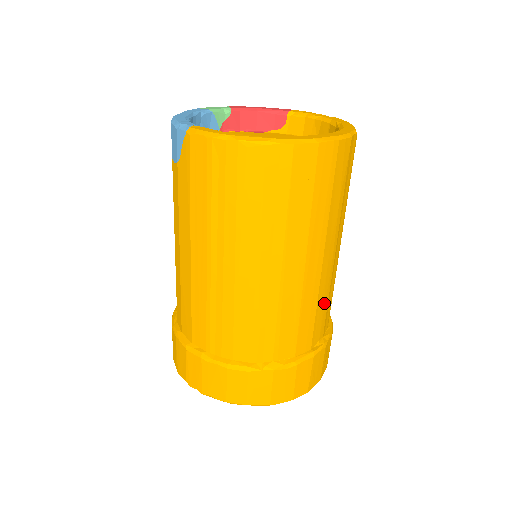
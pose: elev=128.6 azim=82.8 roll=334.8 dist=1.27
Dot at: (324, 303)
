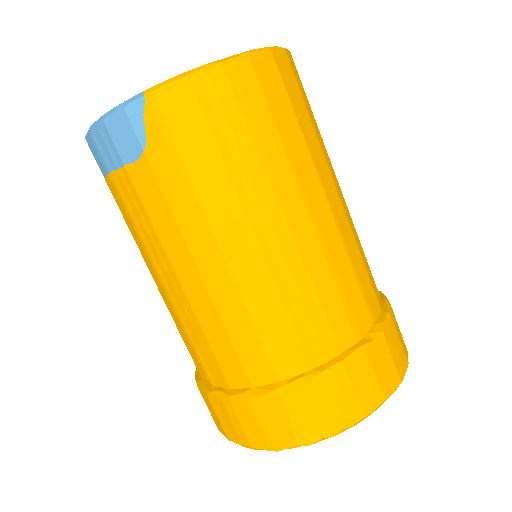
Dot at: occluded
